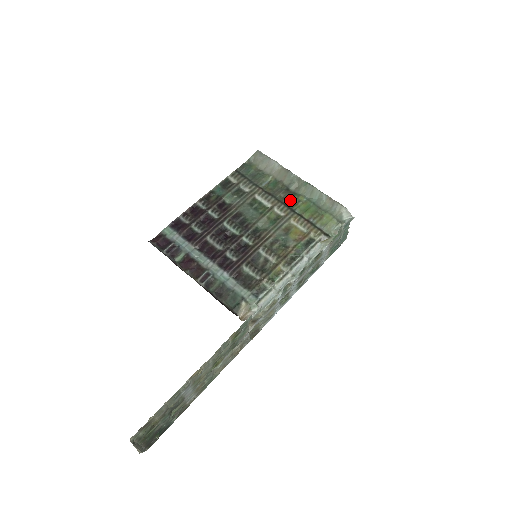
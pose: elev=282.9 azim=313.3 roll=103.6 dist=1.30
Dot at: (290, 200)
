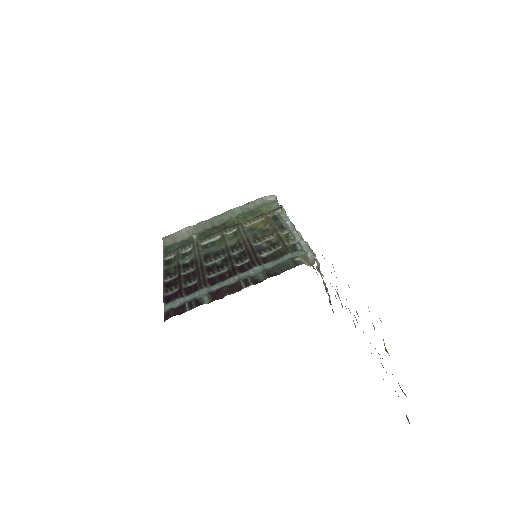
Dot at: (226, 226)
